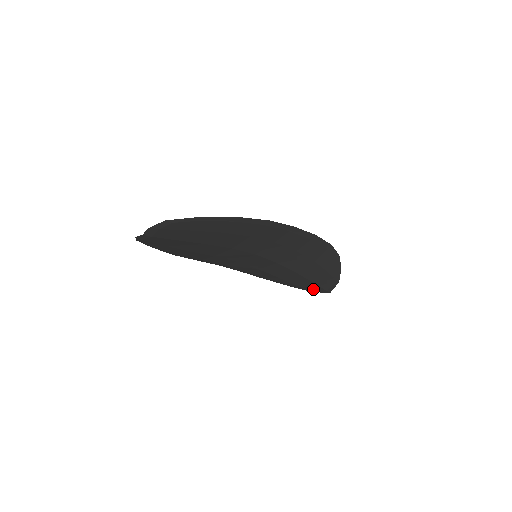
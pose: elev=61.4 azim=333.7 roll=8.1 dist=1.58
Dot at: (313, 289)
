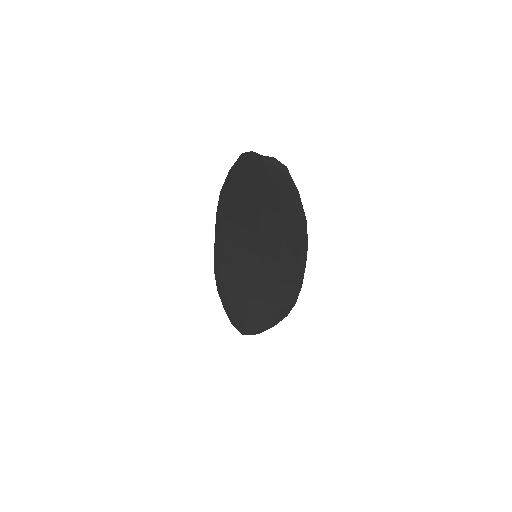
Dot at: (236, 321)
